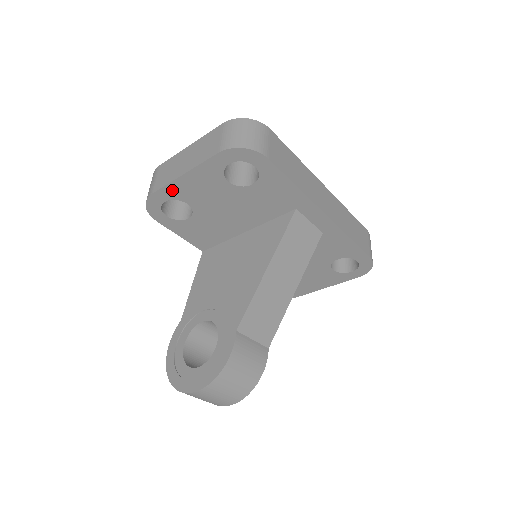
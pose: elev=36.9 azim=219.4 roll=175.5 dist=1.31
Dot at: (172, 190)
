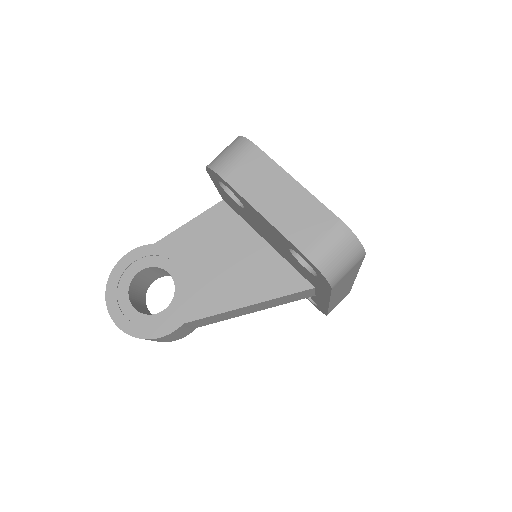
Dot at: (241, 198)
